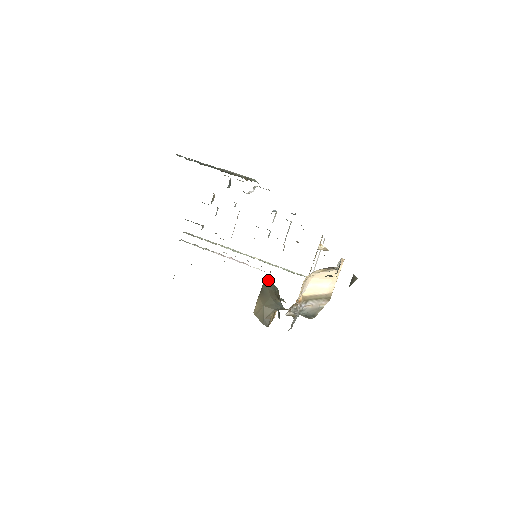
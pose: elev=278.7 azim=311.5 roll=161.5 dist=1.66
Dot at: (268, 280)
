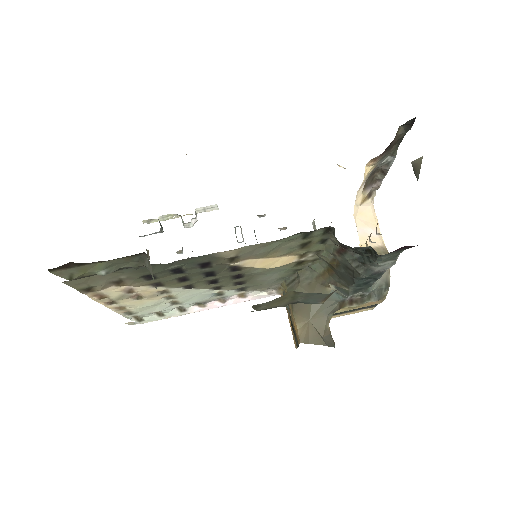
Dot at: (293, 277)
